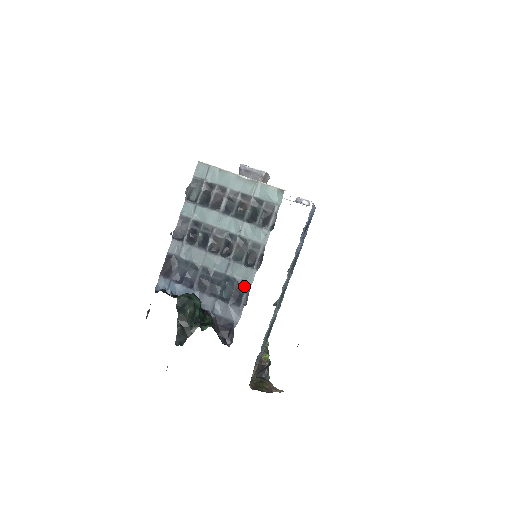
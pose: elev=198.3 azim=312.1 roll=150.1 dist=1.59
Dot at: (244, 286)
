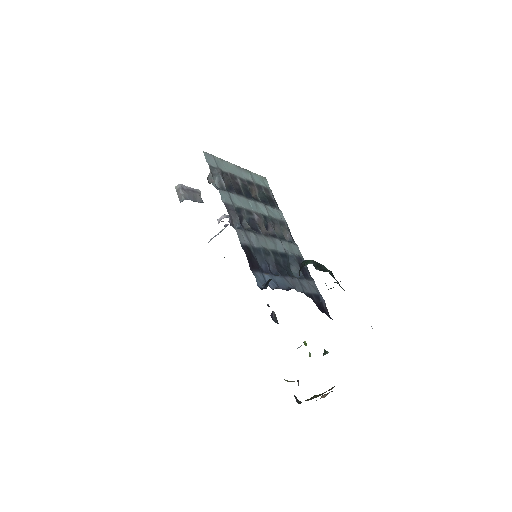
Dot at: (301, 259)
